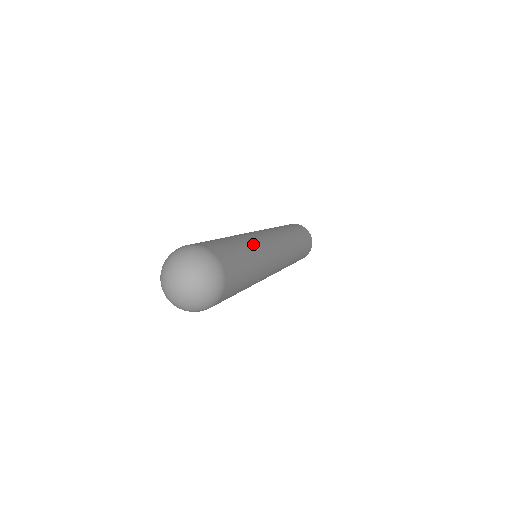
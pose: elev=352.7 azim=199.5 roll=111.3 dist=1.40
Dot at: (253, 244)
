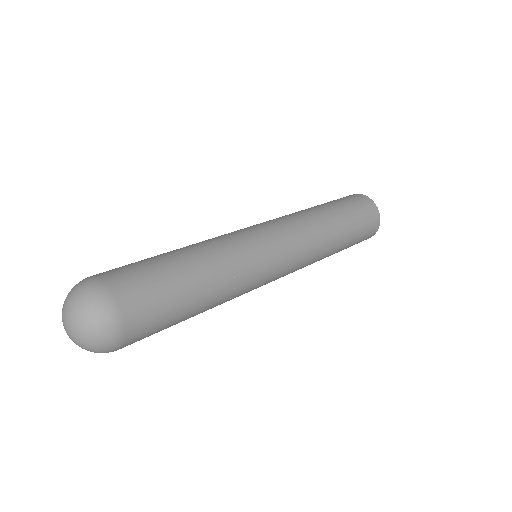
Dot at: (209, 250)
